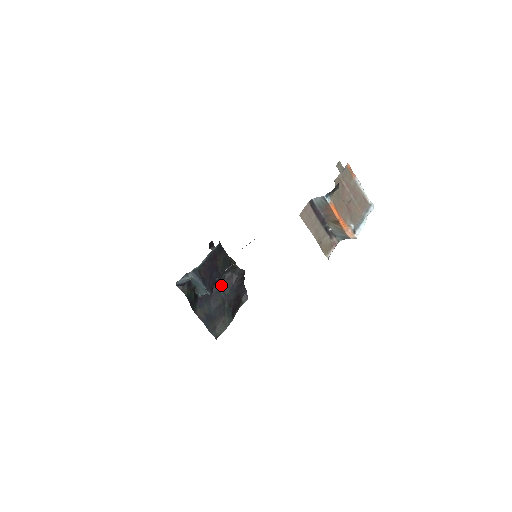
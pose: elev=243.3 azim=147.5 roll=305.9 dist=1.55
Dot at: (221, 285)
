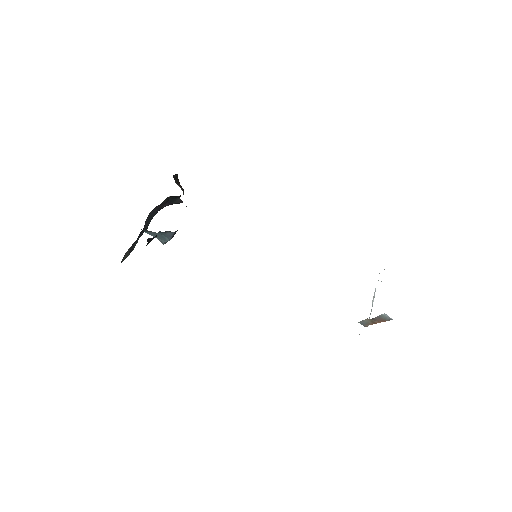
Dot at: (154, 210)
